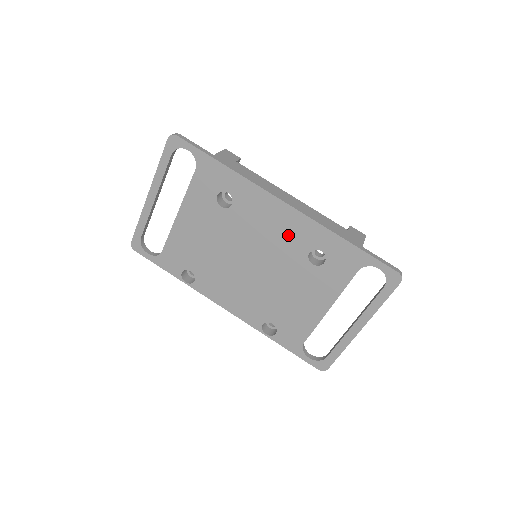
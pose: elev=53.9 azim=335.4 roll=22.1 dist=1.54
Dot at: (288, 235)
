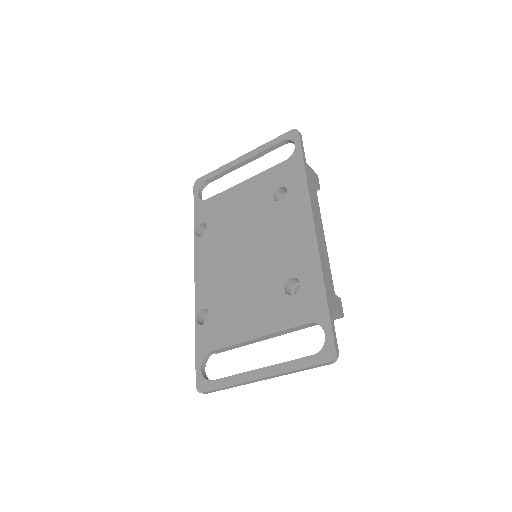
Dot at: (292, 252)
